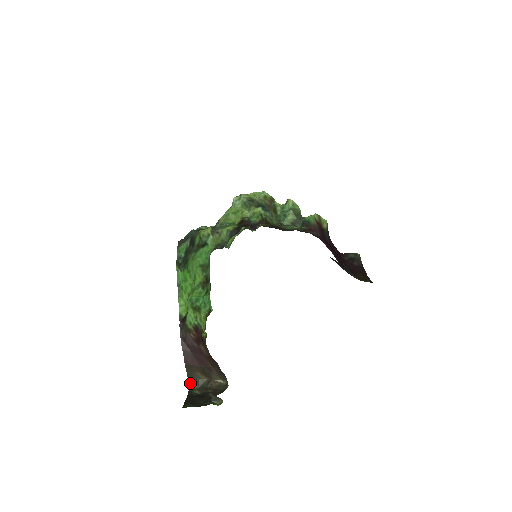
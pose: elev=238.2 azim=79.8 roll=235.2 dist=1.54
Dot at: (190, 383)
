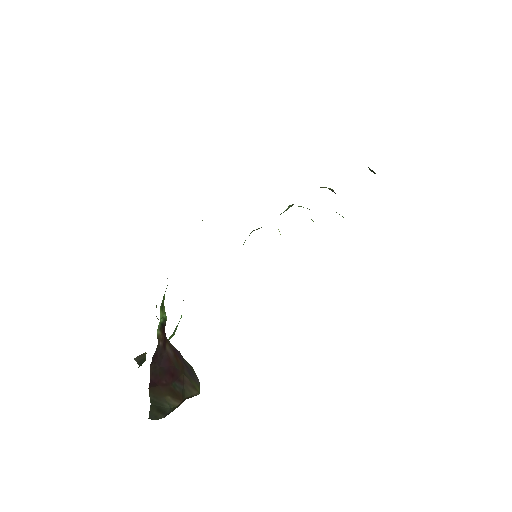
Dot at: (152, 413)
